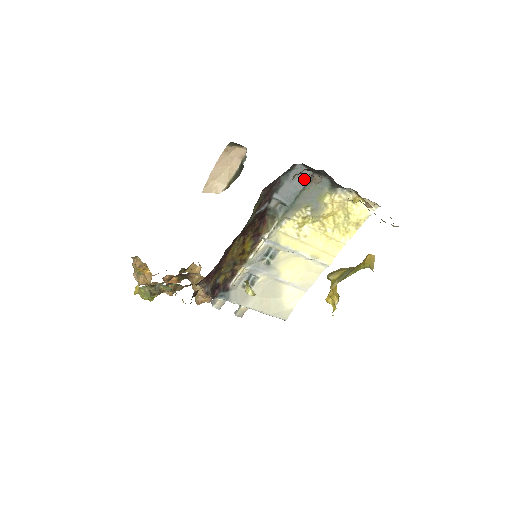
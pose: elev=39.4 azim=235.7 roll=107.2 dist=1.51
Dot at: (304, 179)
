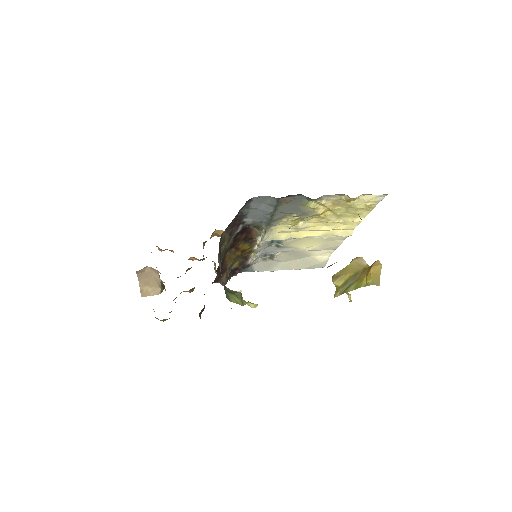
Dot at: (270, 204)
